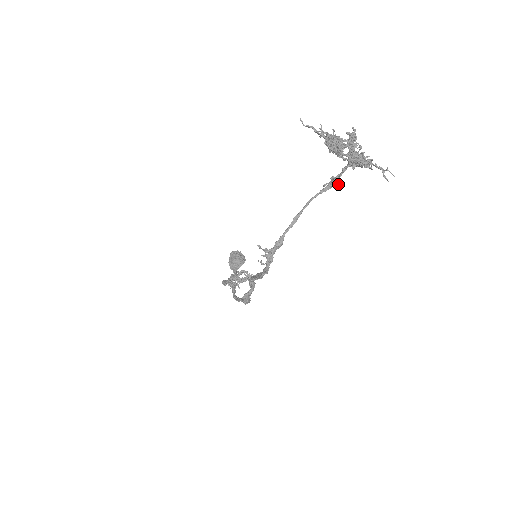
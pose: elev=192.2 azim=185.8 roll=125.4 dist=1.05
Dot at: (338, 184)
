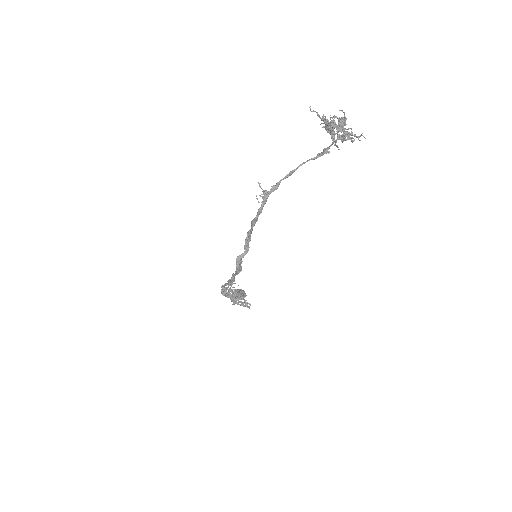
Dot at: (327, 152)
